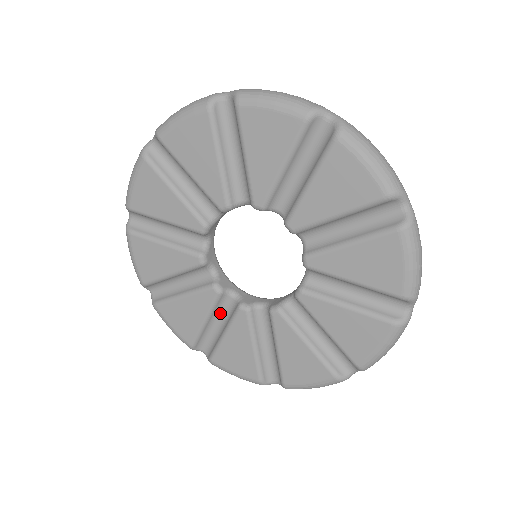
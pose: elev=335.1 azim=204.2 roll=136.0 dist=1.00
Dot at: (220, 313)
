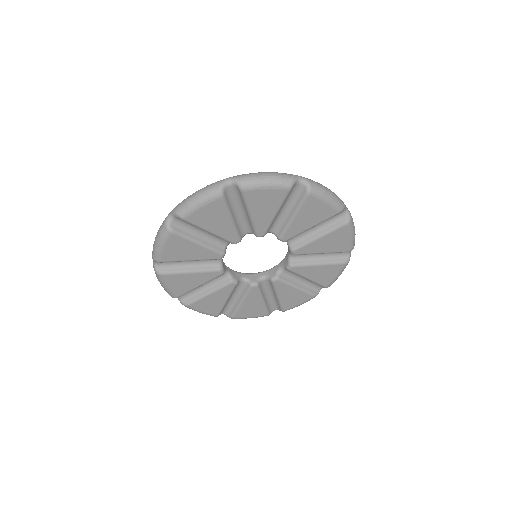
Dot at: (265, 290)
